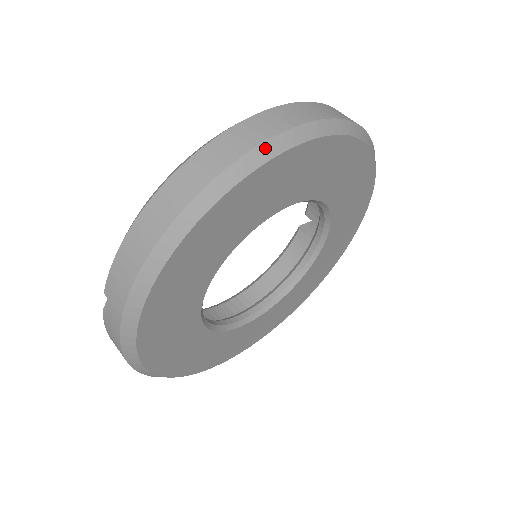
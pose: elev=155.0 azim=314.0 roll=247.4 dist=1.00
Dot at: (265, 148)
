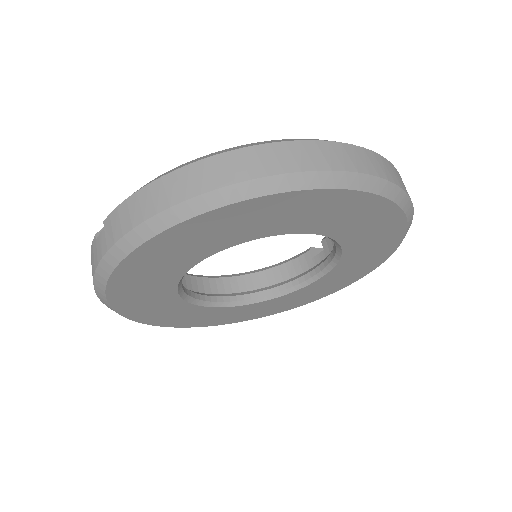
Dot at: (309, 177)
